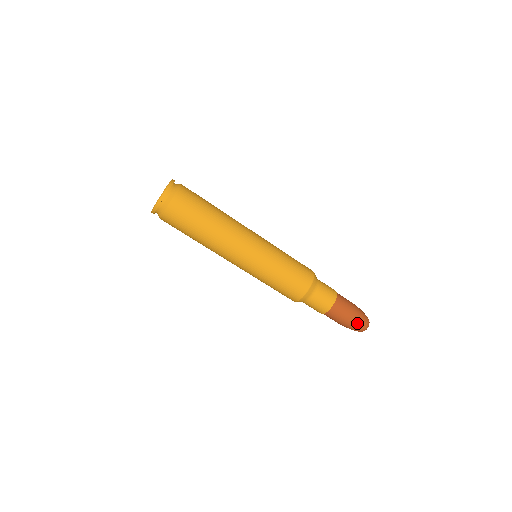
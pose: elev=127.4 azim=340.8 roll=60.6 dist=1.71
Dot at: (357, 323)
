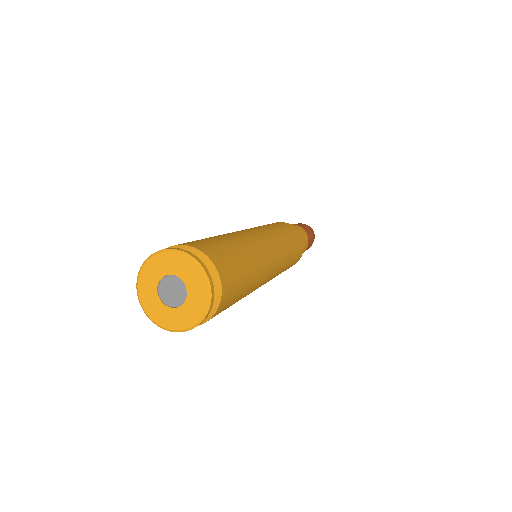
Dot at: occluded
